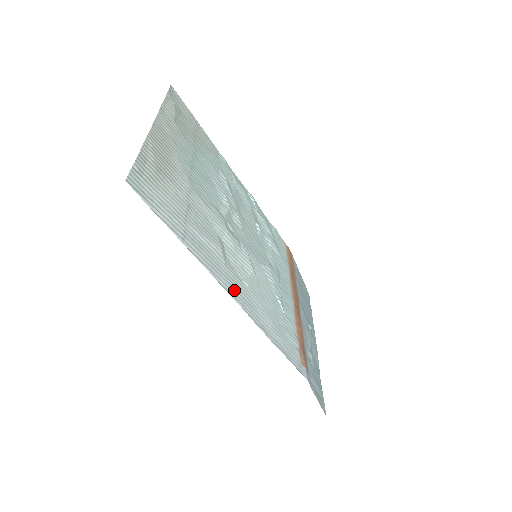
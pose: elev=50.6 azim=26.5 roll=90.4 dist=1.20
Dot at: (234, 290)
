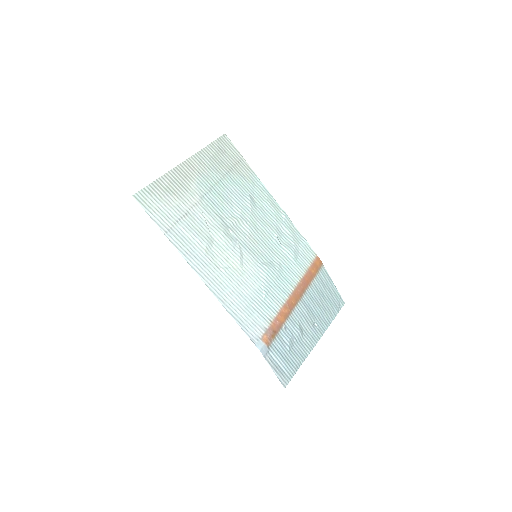
Dot at: (203, 271)
